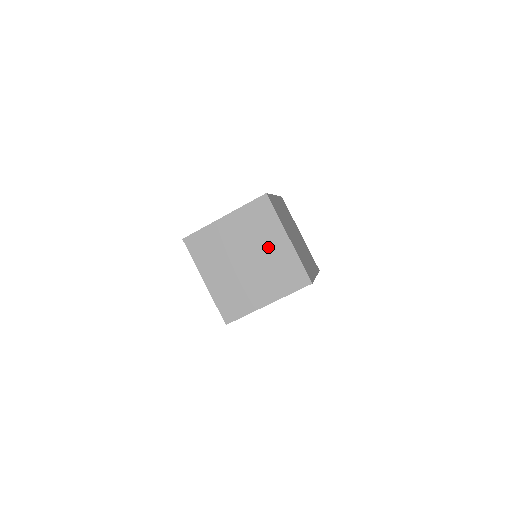
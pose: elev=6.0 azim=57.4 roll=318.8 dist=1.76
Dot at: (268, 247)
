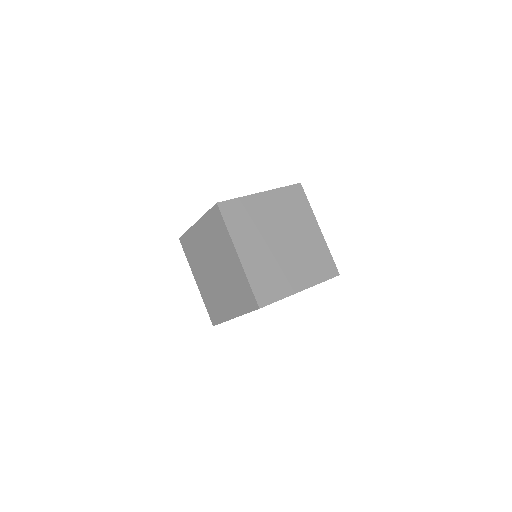
Dot at: (226, 260)
